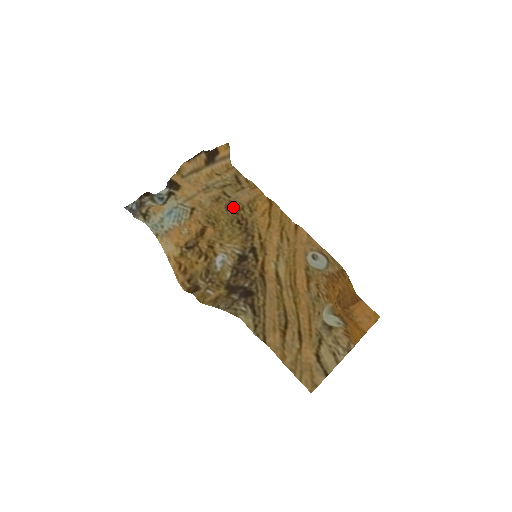
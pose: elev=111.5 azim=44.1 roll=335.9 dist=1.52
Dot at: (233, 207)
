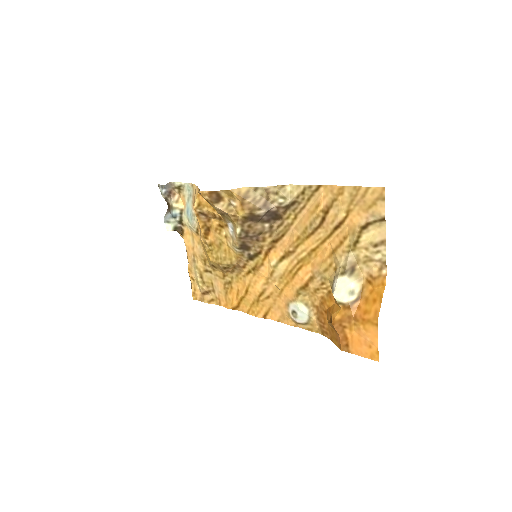
Dot at: (217, 270)
